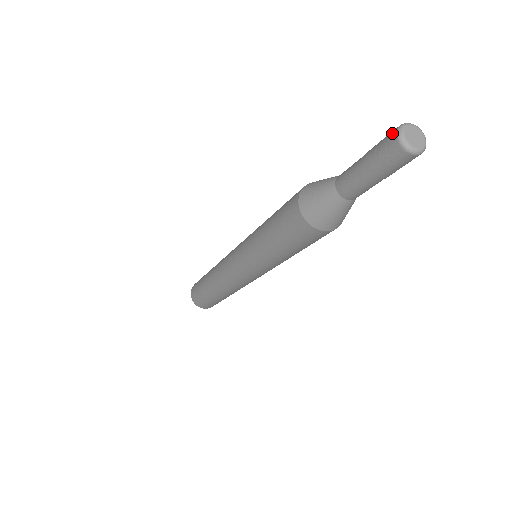
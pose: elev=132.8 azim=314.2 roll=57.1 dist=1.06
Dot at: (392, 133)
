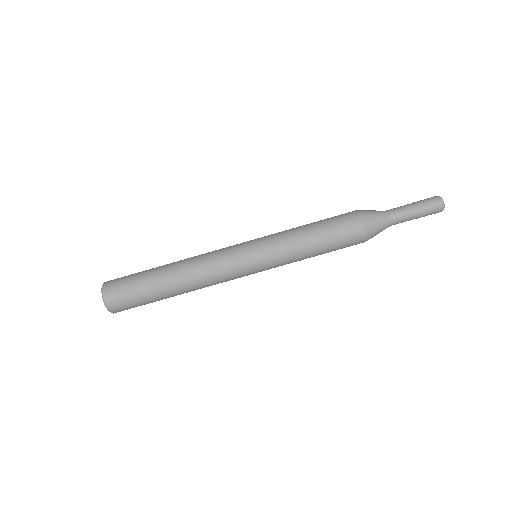
Dot at: (438, 201)
